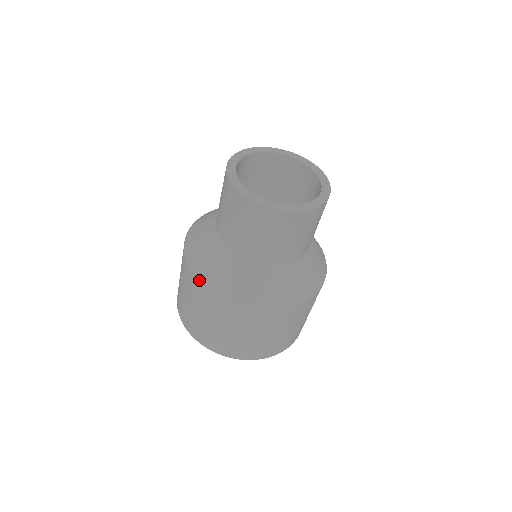
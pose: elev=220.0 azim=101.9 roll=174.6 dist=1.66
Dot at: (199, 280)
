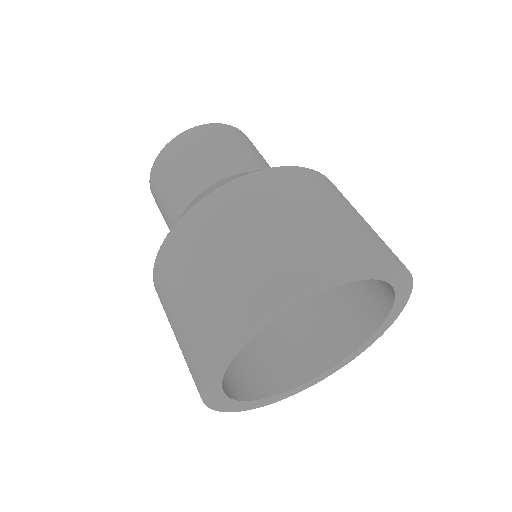
Dot at: (154, 285)
